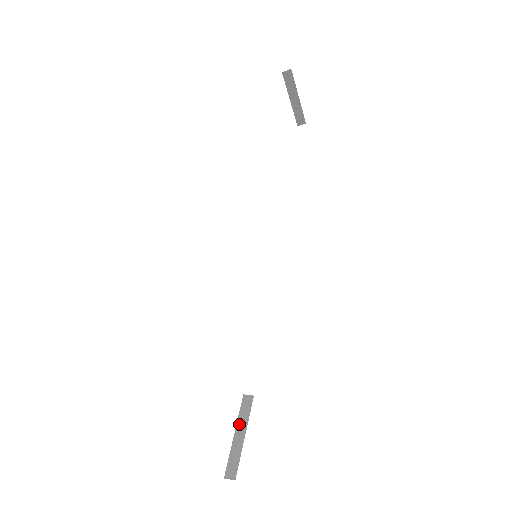
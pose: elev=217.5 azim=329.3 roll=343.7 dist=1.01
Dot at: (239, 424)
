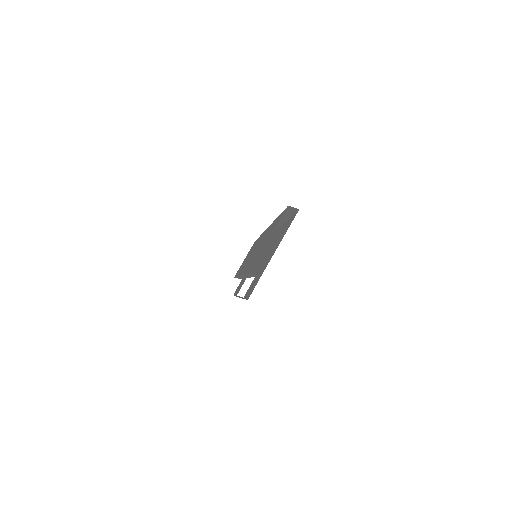
Dot at: occluded
